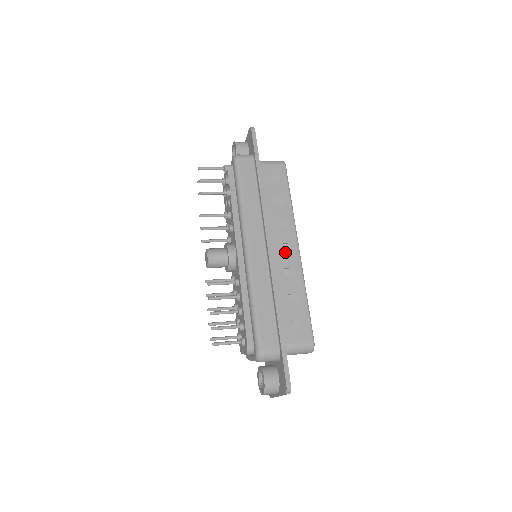
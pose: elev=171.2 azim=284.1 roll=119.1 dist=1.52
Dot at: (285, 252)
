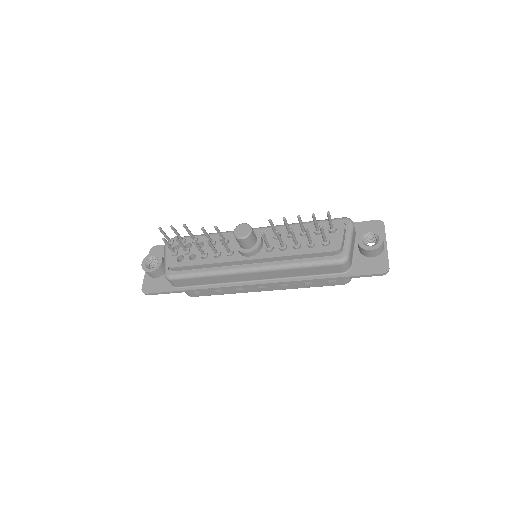
Dot at: occluded
